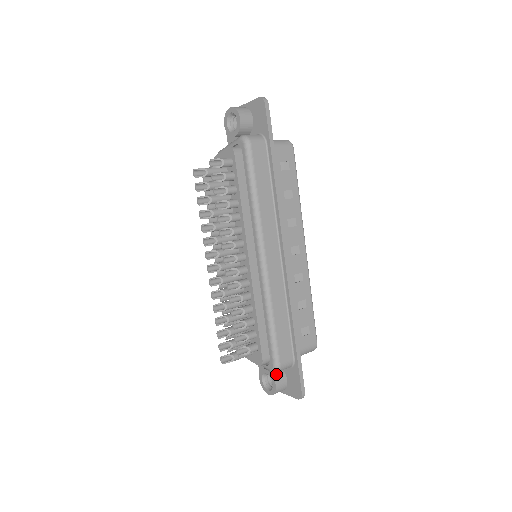
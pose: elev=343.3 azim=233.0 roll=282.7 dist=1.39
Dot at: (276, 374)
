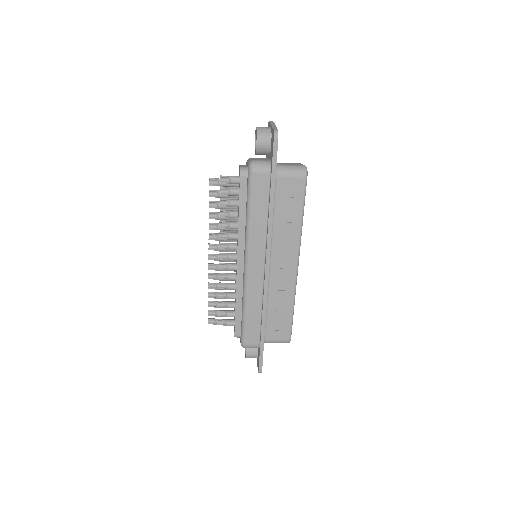
Dot at: occluded
